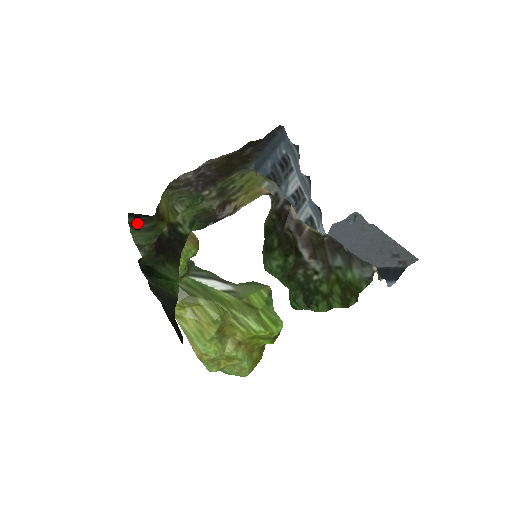
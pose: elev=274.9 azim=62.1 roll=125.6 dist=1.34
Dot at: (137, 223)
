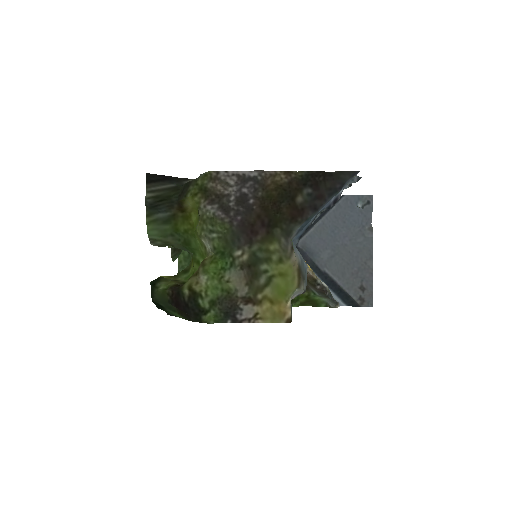
Dot at: (155, 209)
